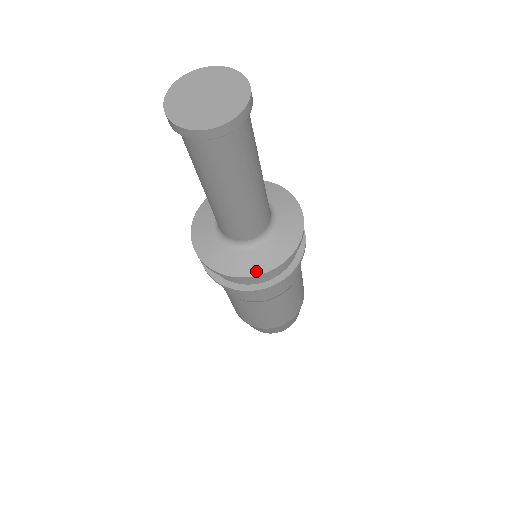
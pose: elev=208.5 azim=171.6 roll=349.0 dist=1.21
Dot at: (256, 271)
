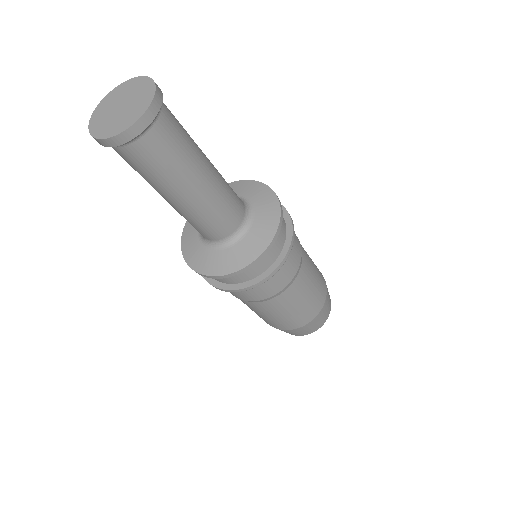
Dot at: (221, 271)
